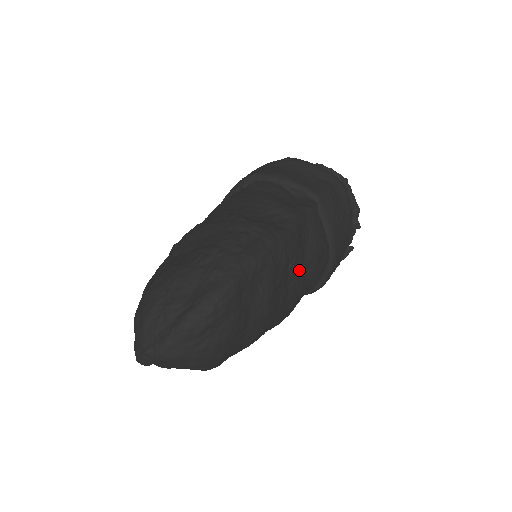
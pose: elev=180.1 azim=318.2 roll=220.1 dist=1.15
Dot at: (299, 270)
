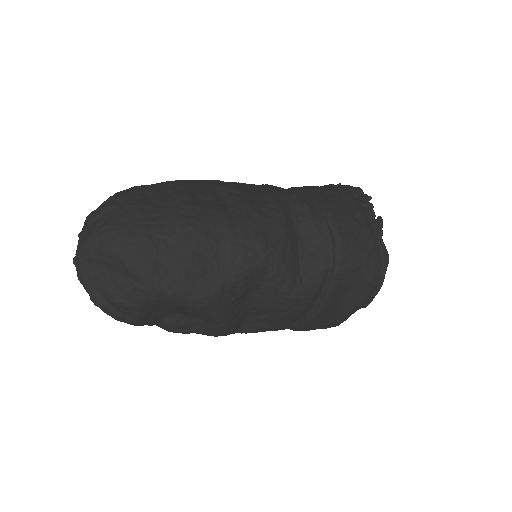
Dot at: (241, 198)
